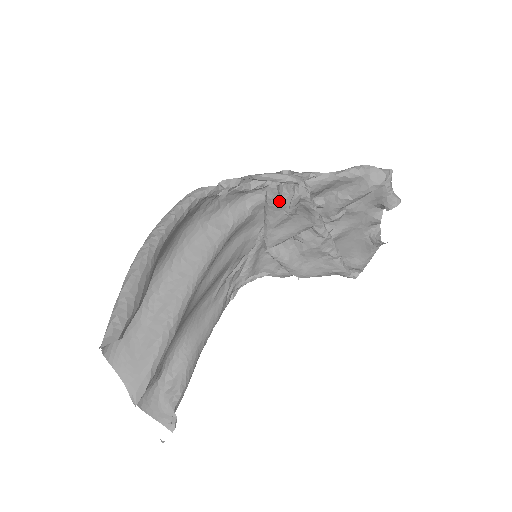
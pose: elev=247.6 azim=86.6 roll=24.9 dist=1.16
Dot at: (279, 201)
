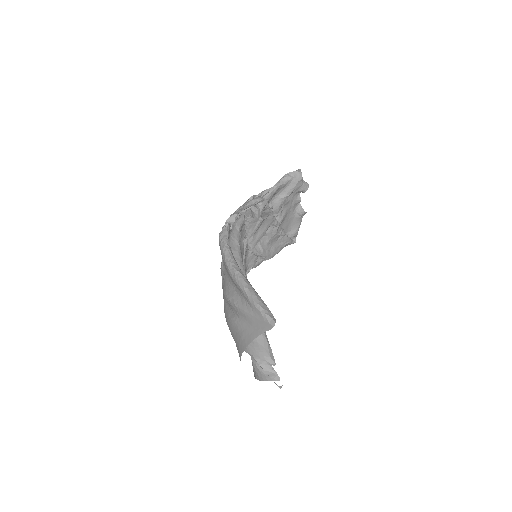
Dot at: (250, 217)
